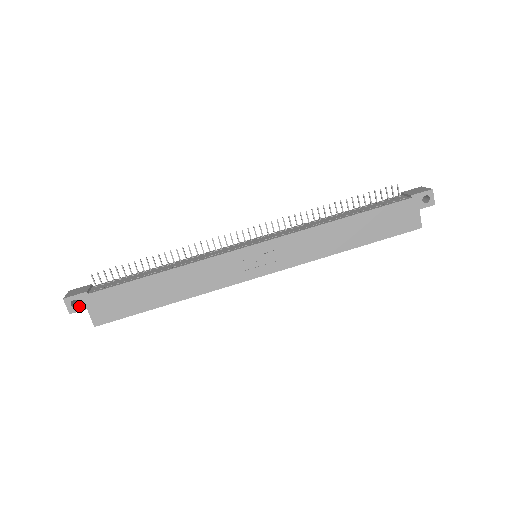
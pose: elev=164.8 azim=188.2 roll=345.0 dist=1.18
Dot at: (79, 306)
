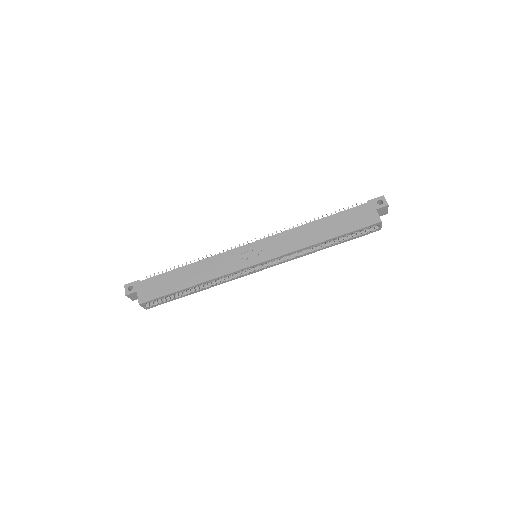
Dot at: (133, 290)
